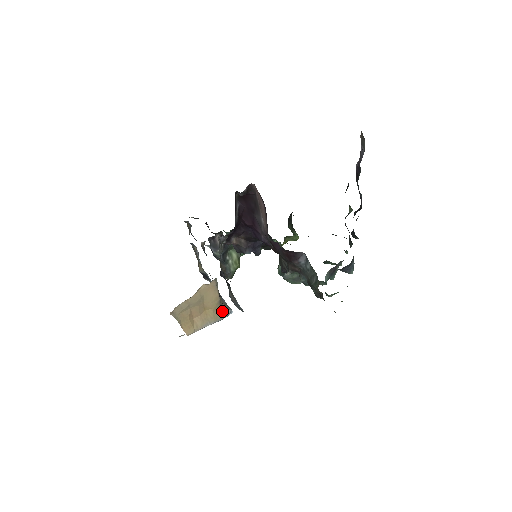
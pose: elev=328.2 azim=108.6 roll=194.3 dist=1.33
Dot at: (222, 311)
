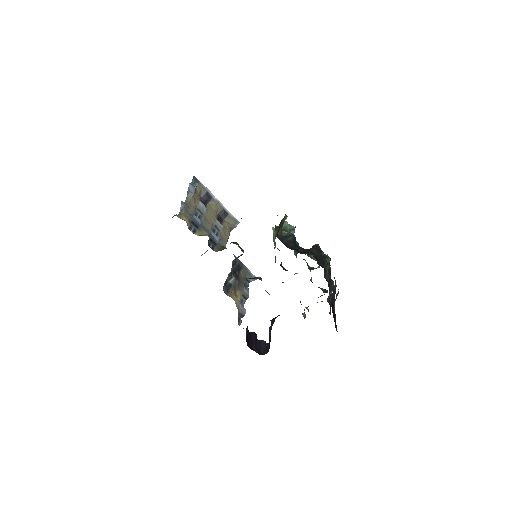
Dot at: (232, 228)
